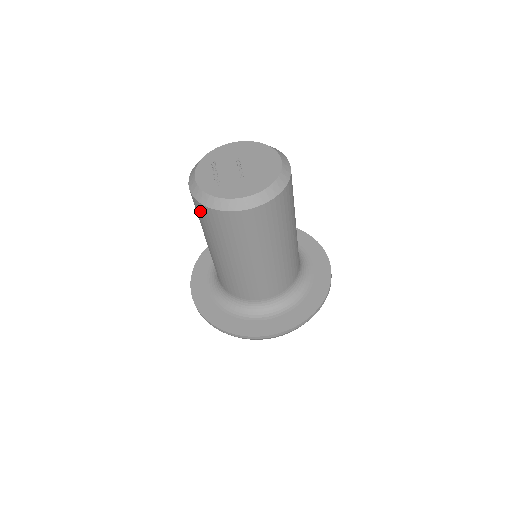
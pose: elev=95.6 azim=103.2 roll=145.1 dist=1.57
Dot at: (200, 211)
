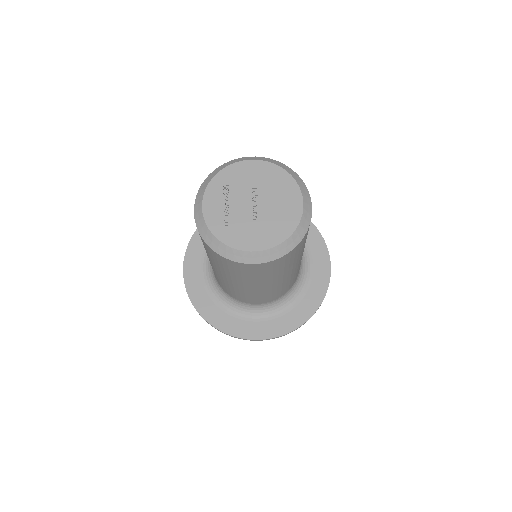
Dot at: (202, 241)
